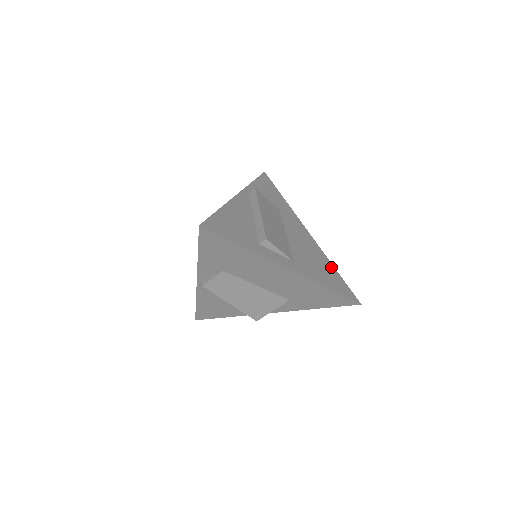
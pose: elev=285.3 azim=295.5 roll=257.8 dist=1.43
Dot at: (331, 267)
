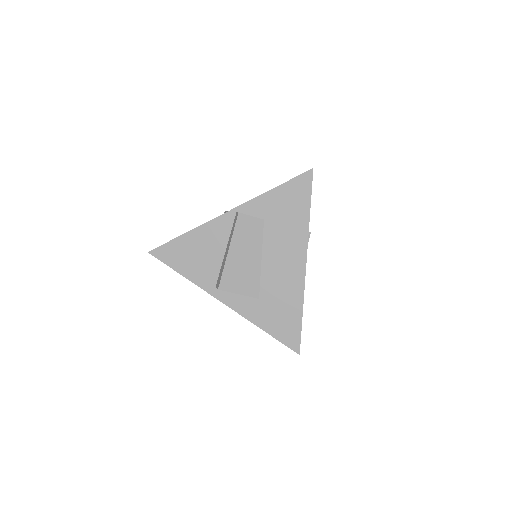
Dot at: occluded
